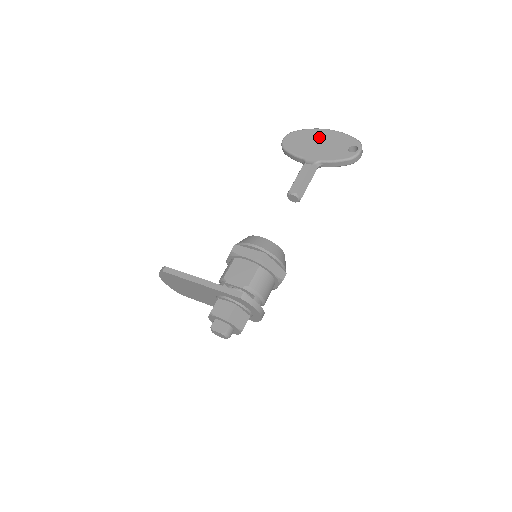
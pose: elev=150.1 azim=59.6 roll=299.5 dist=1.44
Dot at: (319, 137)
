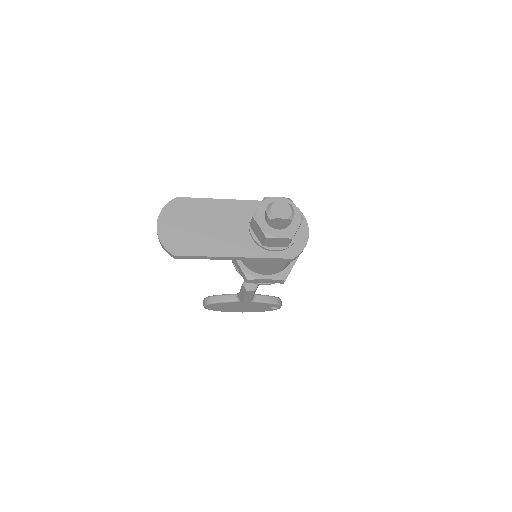
Dot at: occluded
